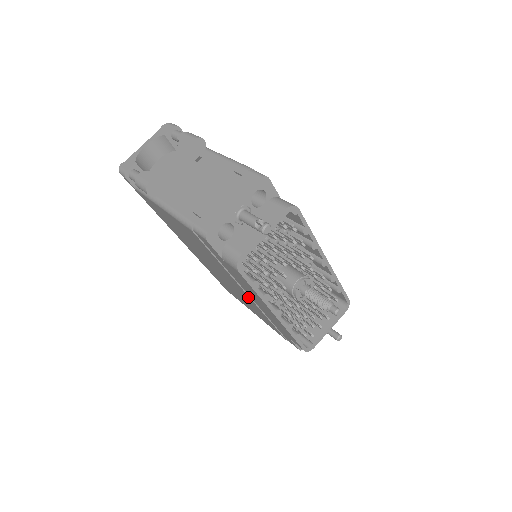
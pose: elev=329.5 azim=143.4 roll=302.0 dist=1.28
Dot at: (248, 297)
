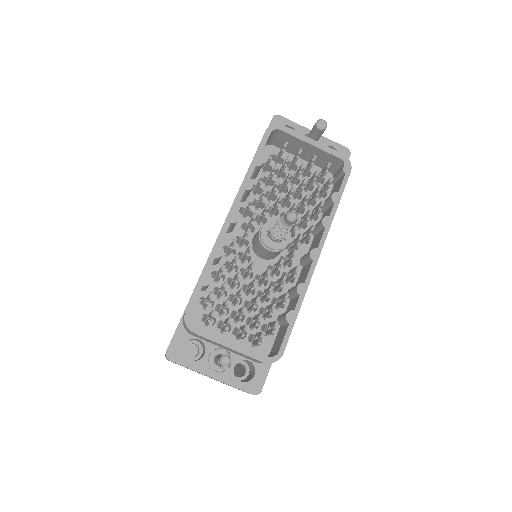
Dot at: (215, 243)
